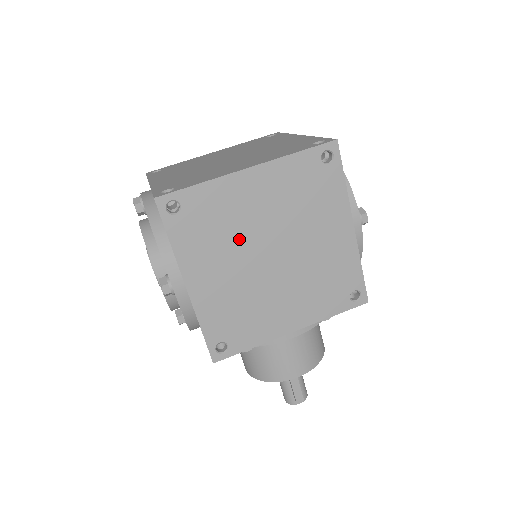
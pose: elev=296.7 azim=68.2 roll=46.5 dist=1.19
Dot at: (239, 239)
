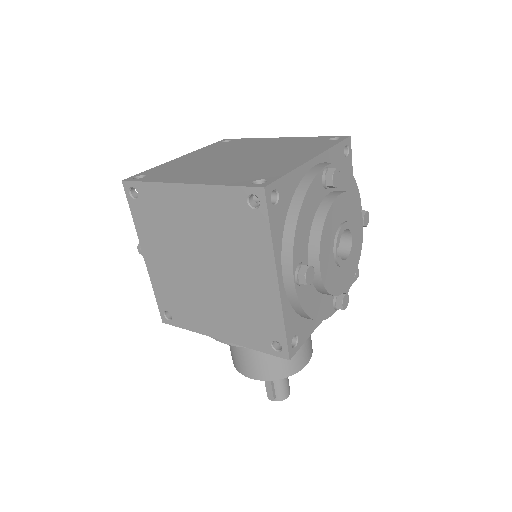
Dot at: (178, 240)
